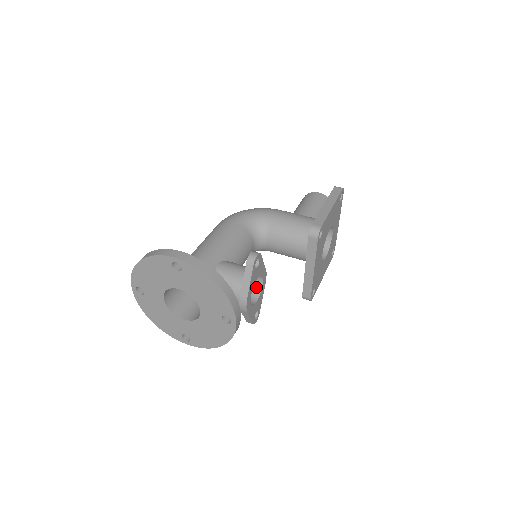
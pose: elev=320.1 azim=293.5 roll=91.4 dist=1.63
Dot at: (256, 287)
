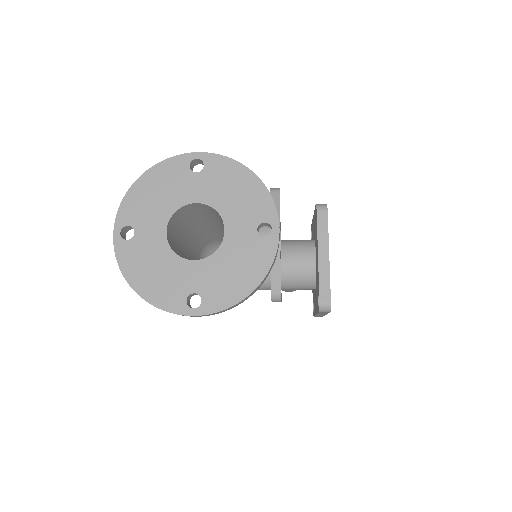
Dot at: occluded
